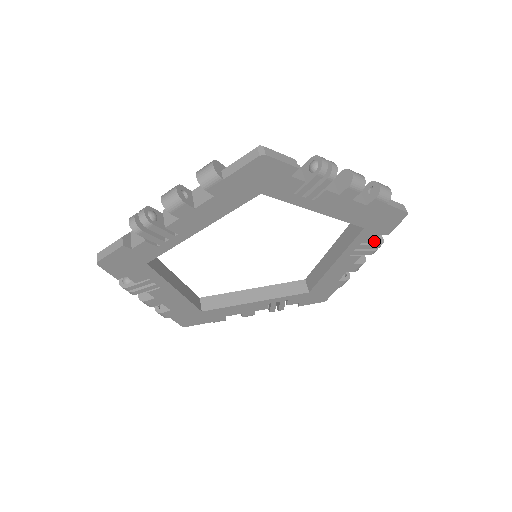
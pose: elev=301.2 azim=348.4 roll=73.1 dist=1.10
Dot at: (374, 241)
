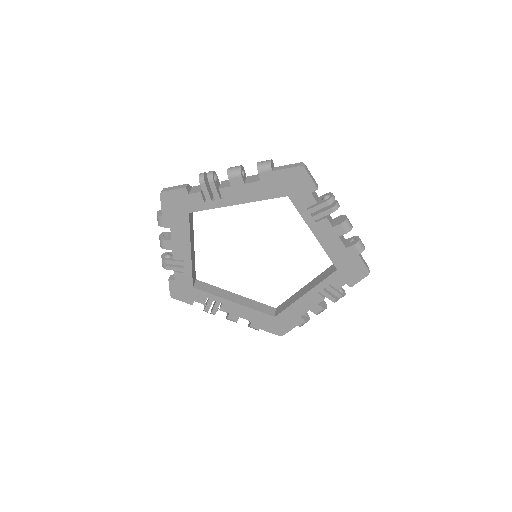
Dot at: (315, 201)
